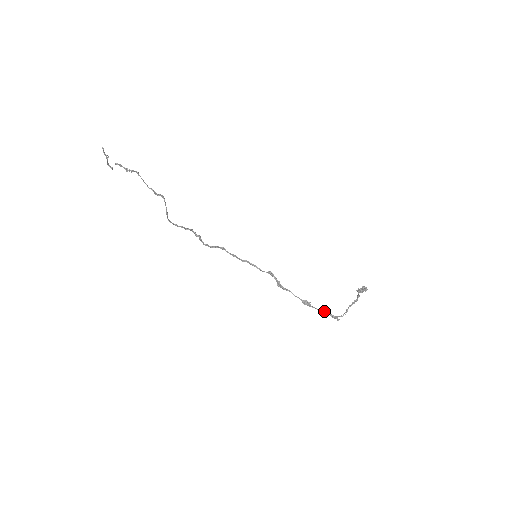
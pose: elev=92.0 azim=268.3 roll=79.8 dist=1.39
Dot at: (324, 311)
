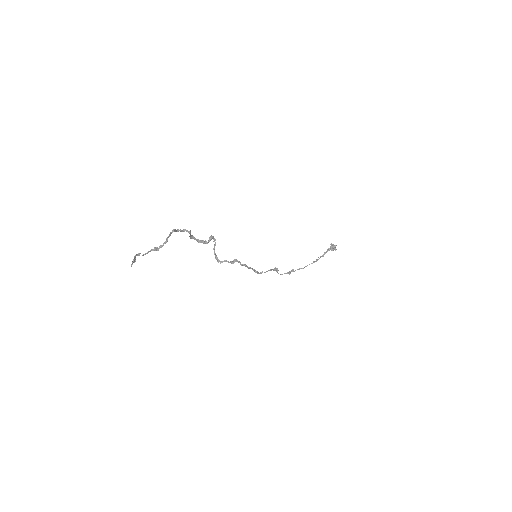
Dot at: occluded
